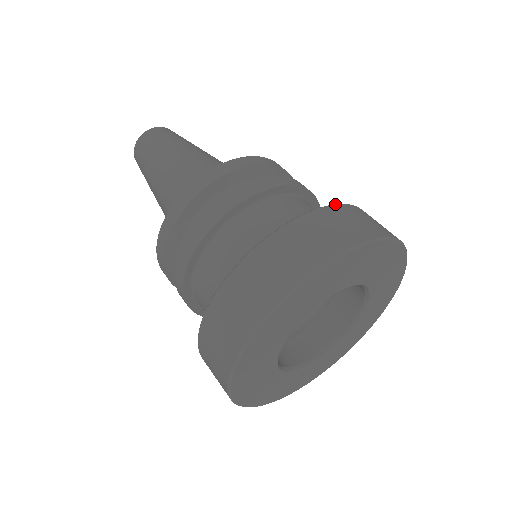
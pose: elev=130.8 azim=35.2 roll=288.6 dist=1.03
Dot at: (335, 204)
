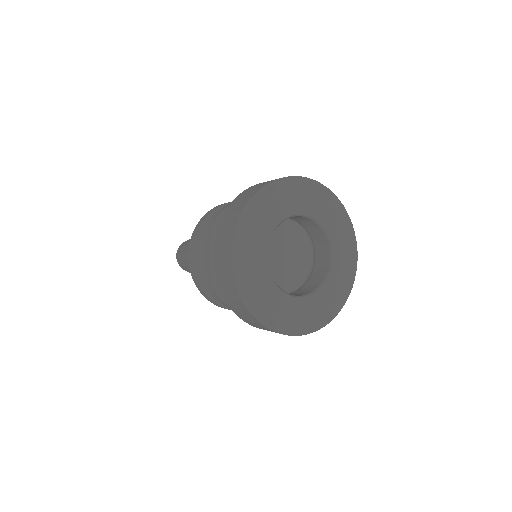
Dot at: occluded
